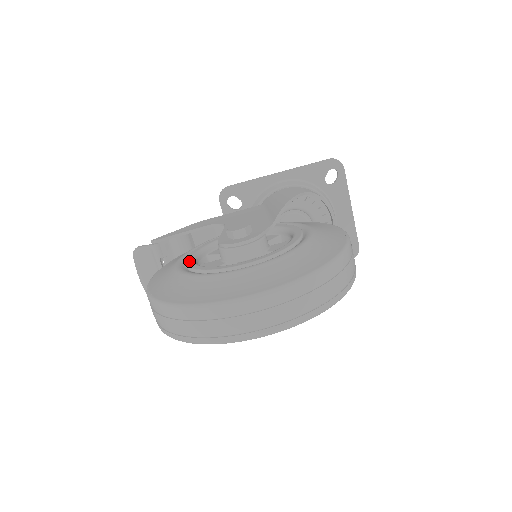
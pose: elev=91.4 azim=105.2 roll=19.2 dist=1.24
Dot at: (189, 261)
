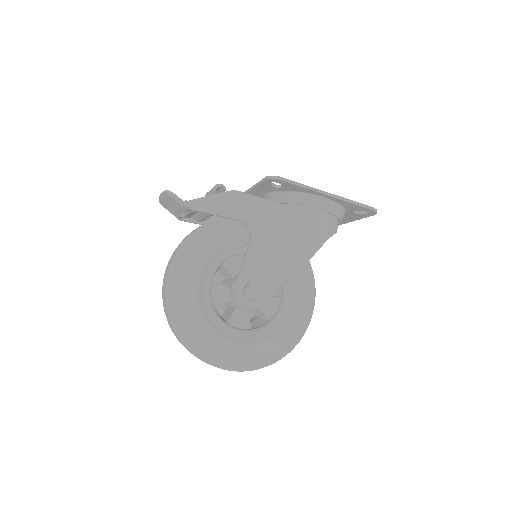
Dot at: (207, 287)
